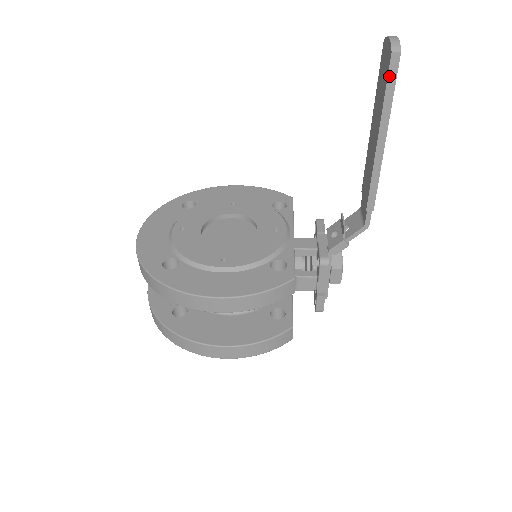
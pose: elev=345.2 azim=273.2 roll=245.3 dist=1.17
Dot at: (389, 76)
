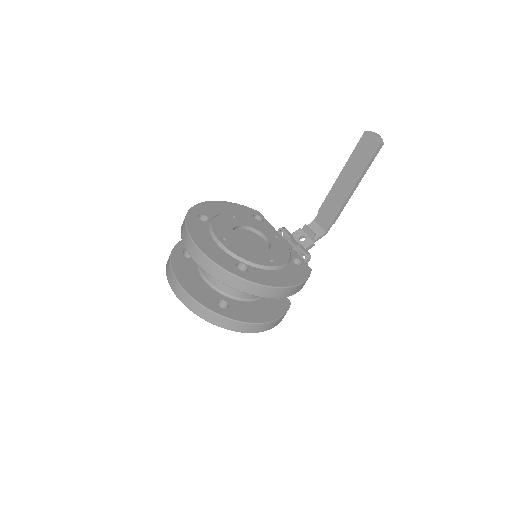
Dot at: (375, 154)
